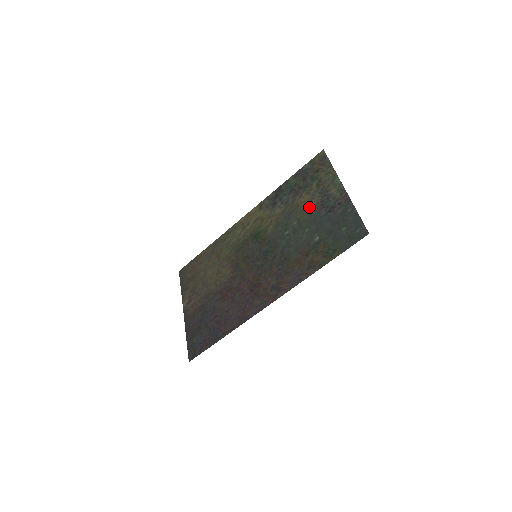
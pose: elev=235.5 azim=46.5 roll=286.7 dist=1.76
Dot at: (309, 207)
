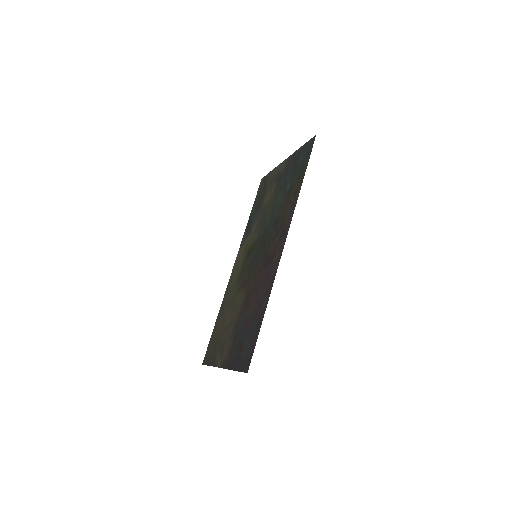
Dot at: (272, 193)
